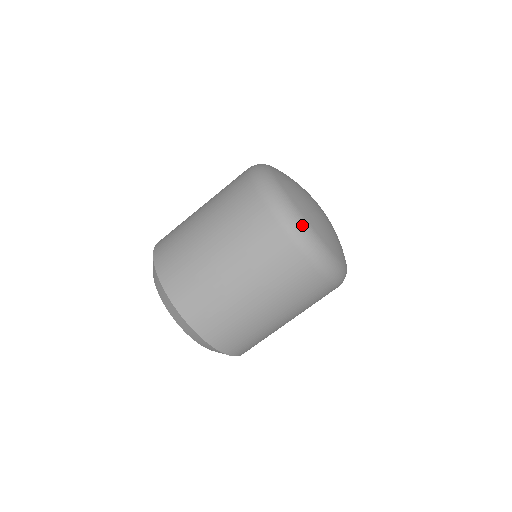
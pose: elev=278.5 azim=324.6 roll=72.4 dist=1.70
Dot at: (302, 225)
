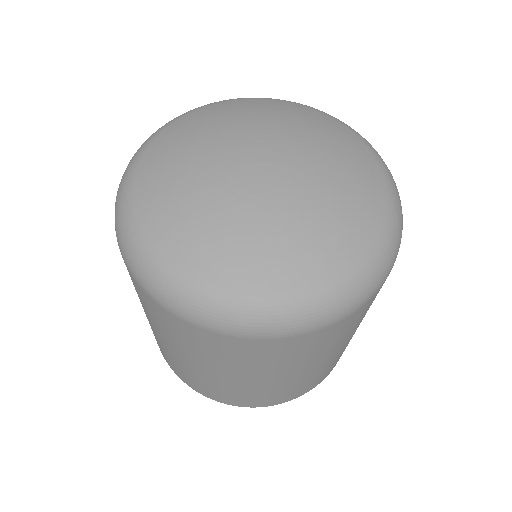
Dot at: (265, 313)
